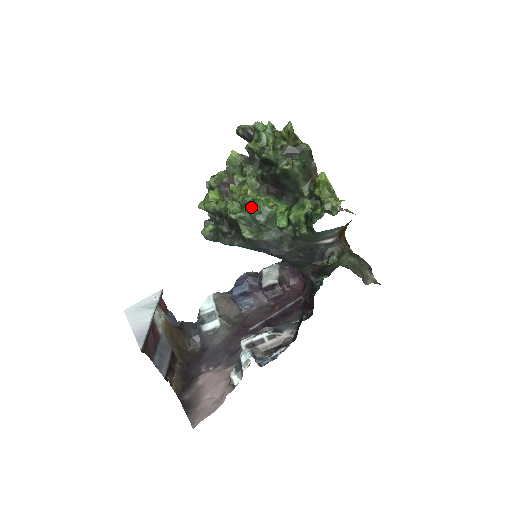
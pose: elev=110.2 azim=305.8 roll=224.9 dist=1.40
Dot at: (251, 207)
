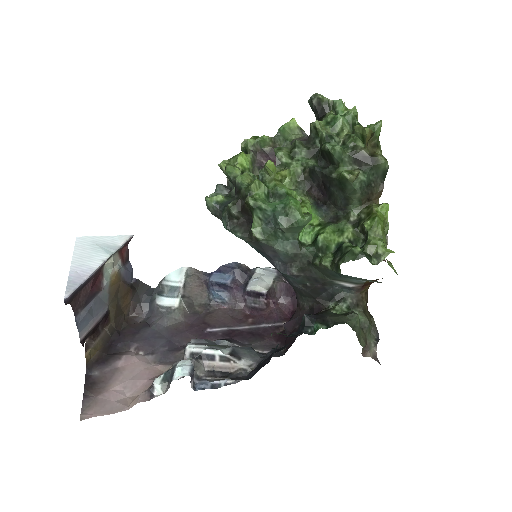
Dot at: (279, 201)
